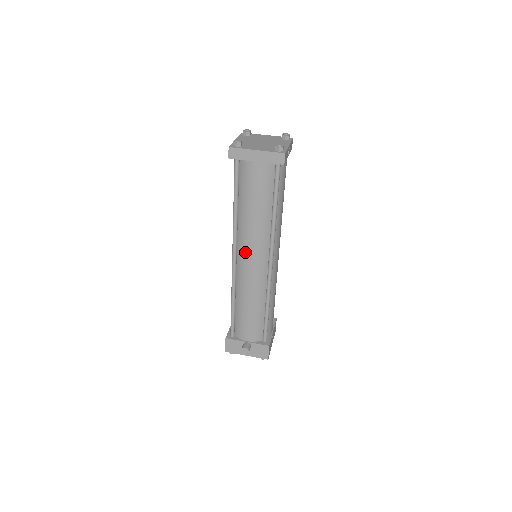
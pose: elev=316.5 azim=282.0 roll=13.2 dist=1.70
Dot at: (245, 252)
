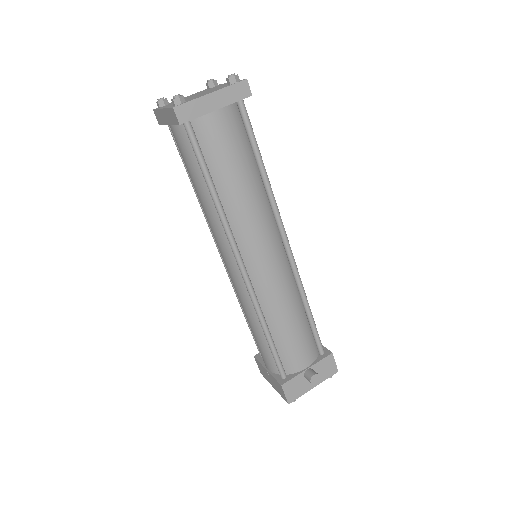
Dot at: (254, 249)
